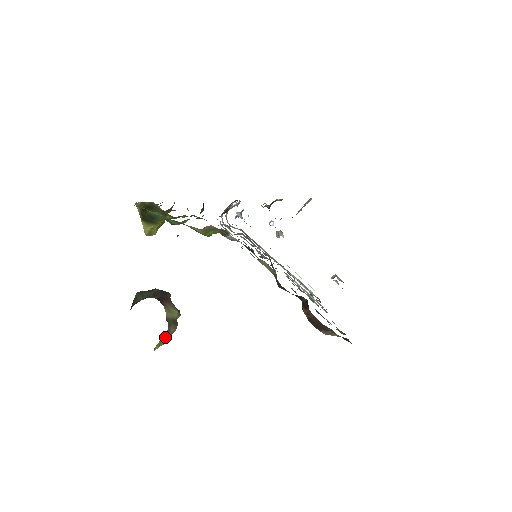
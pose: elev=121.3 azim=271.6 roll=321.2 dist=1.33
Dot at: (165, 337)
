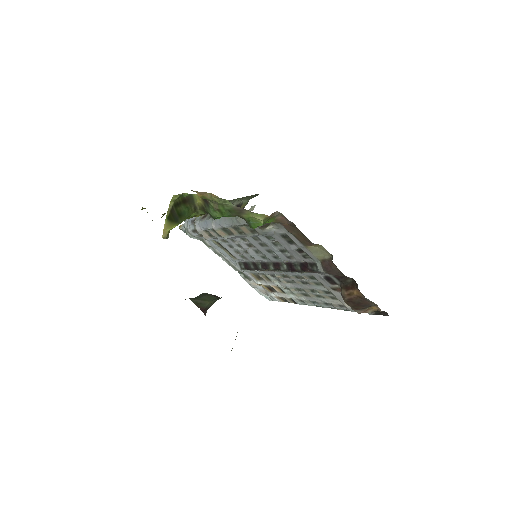
Dot at: occluded
